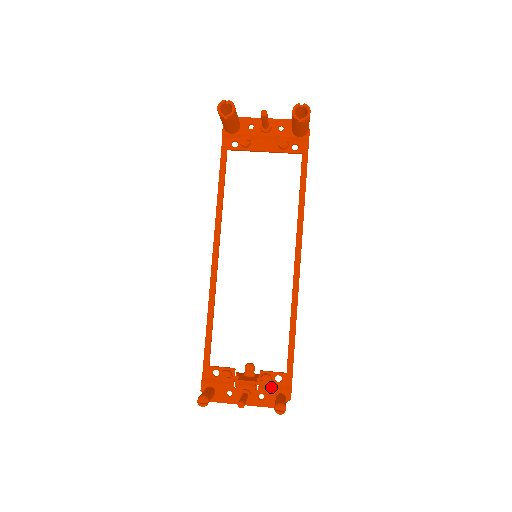
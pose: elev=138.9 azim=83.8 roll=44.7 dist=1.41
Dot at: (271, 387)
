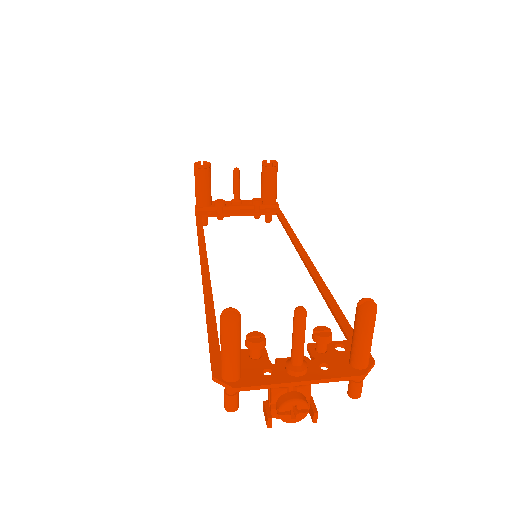
Dot at: (334, 354)
